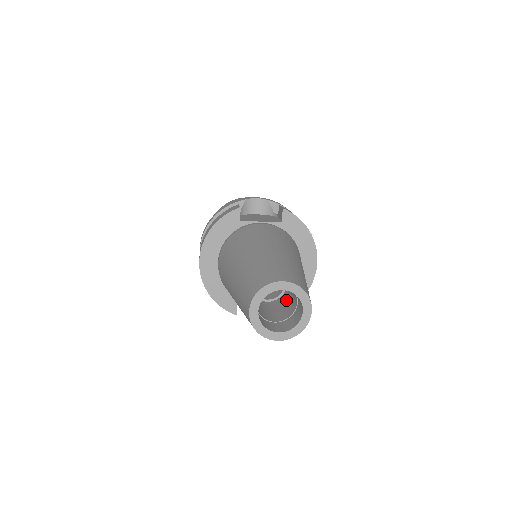
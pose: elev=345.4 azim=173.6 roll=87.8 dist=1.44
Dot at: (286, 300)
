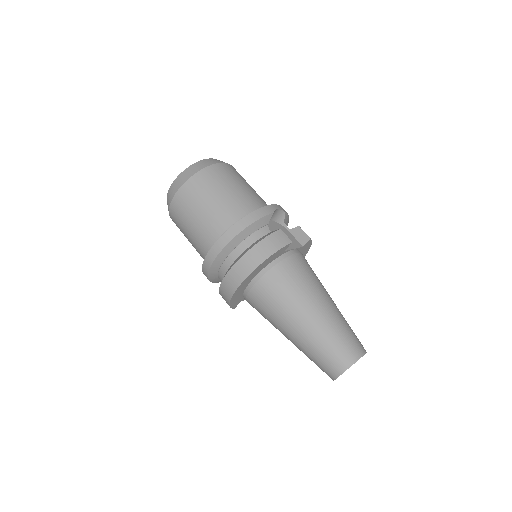
Dot at: occluded
